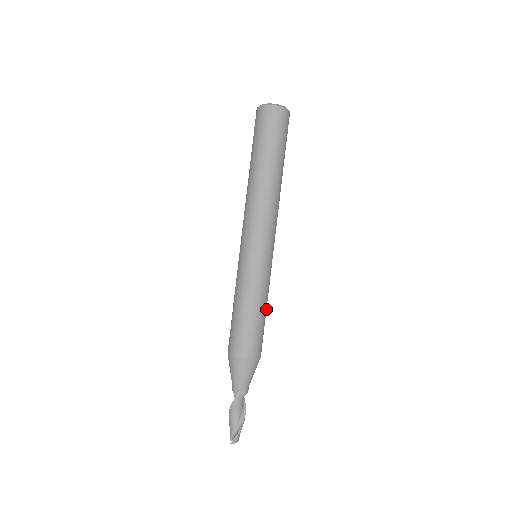
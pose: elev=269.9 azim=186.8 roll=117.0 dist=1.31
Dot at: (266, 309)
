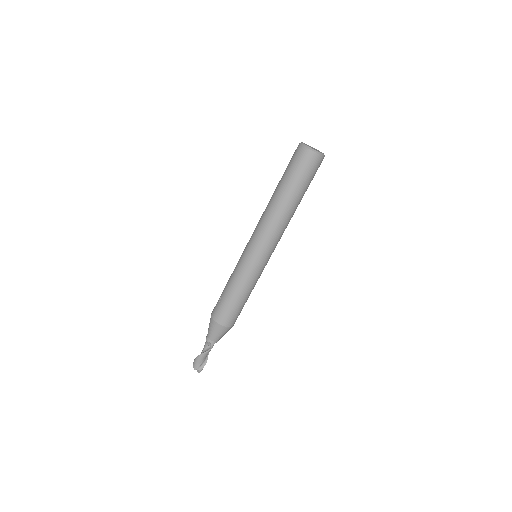
Dot at: occluded
